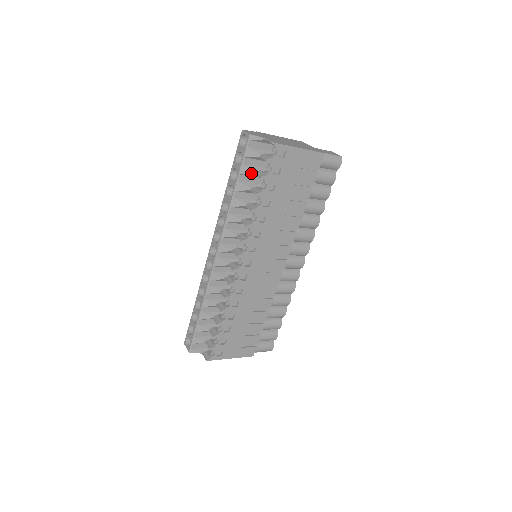
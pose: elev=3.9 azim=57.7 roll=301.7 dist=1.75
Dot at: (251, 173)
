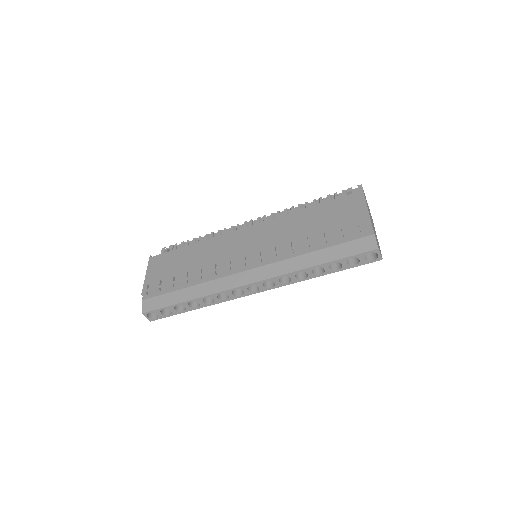
Dot at: occluded
